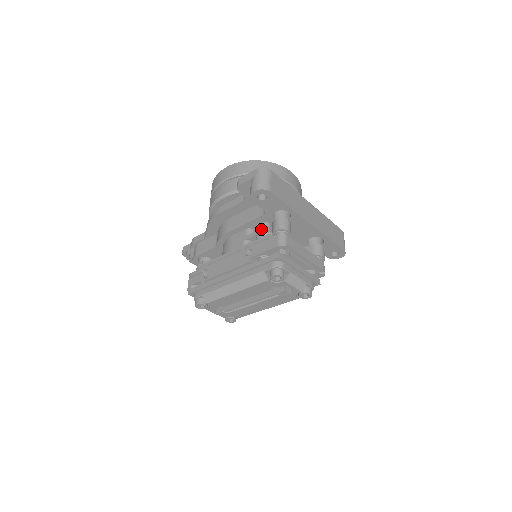
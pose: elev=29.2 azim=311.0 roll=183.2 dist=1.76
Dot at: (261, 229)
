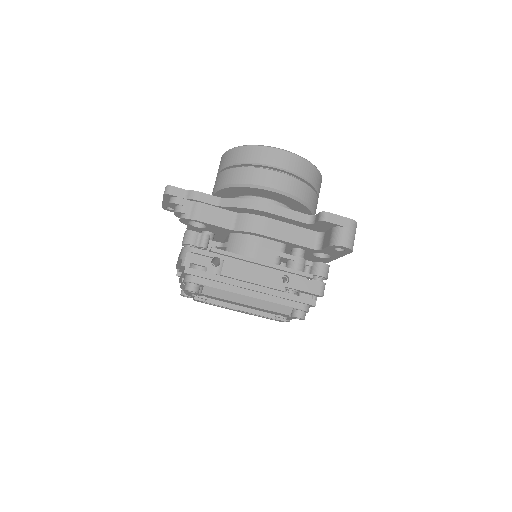
Dot at: (302, 259)
